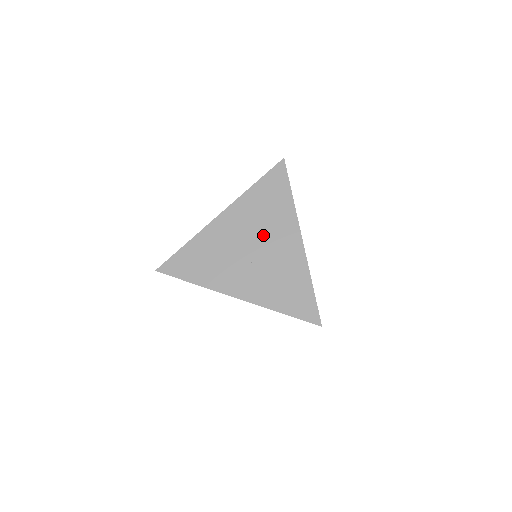
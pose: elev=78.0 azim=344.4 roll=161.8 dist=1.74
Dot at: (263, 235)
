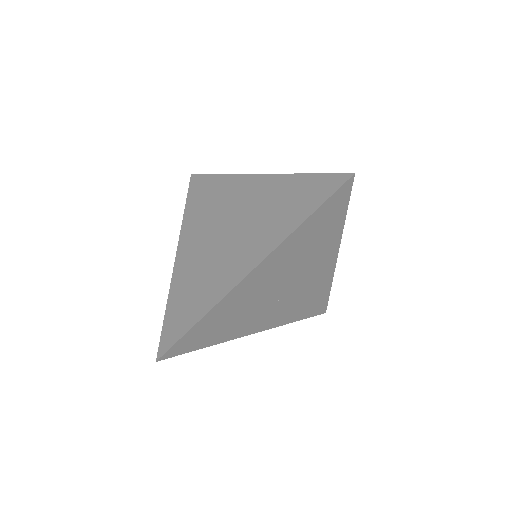
Dot at: (298, 272)
